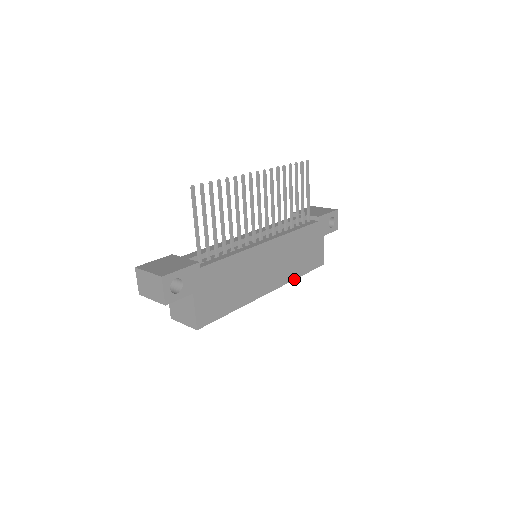
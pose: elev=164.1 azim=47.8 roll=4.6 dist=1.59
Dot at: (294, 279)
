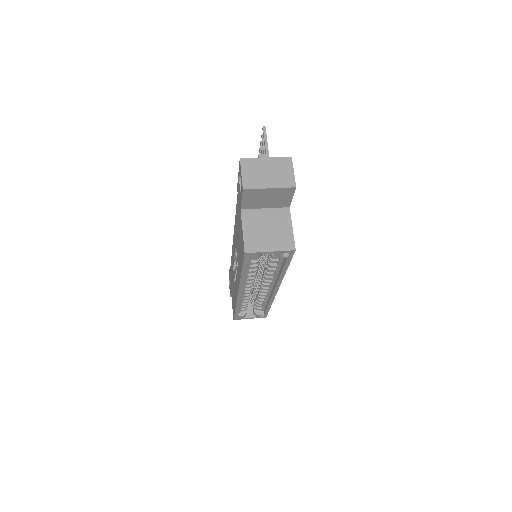
Dot at: occluded
